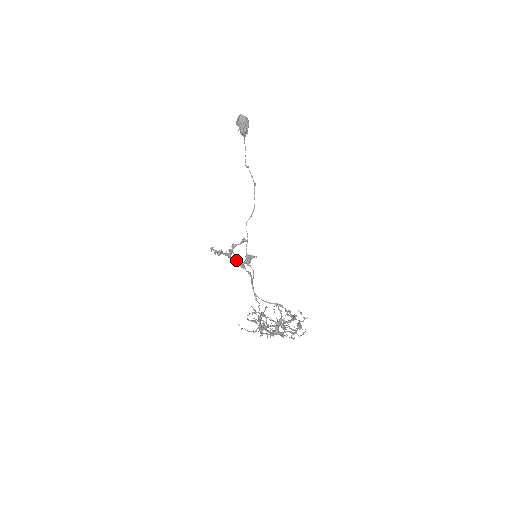
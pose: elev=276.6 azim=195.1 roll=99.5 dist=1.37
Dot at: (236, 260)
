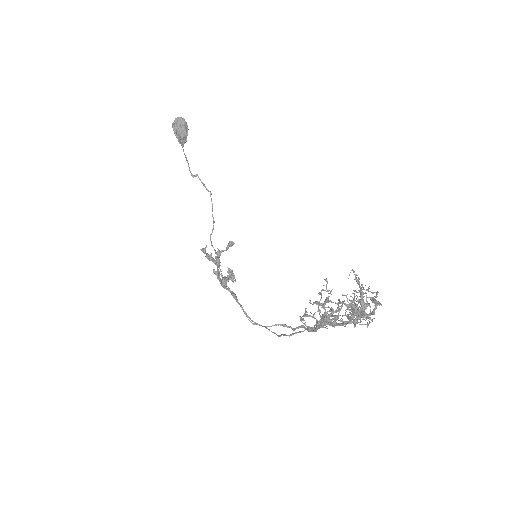
Dot at: occluded
